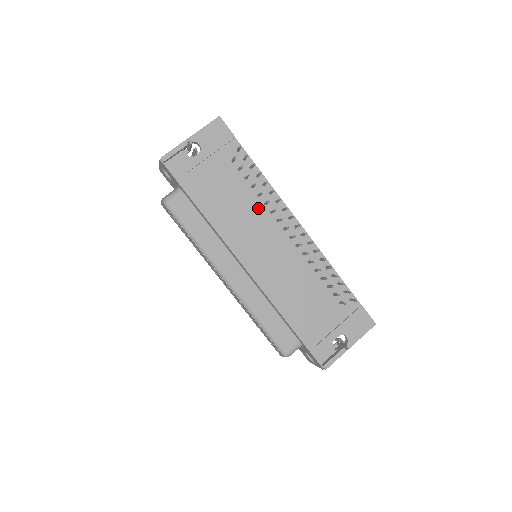
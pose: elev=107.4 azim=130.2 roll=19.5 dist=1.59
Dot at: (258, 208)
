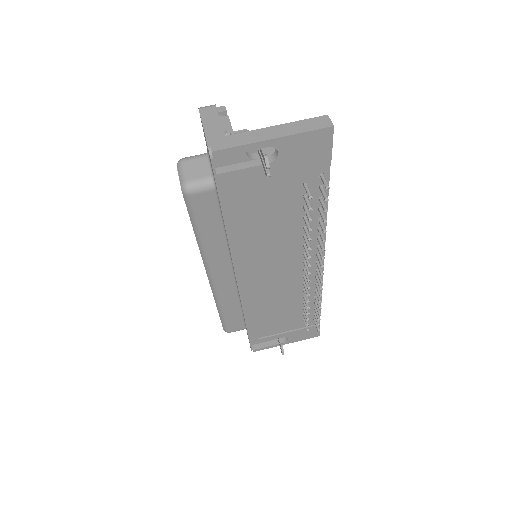
Dot at: (293, 238)
